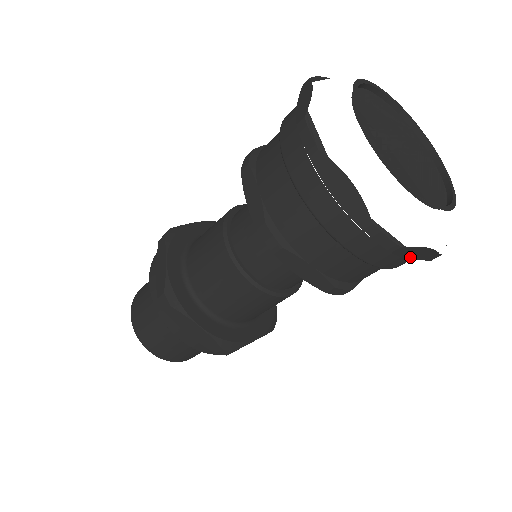
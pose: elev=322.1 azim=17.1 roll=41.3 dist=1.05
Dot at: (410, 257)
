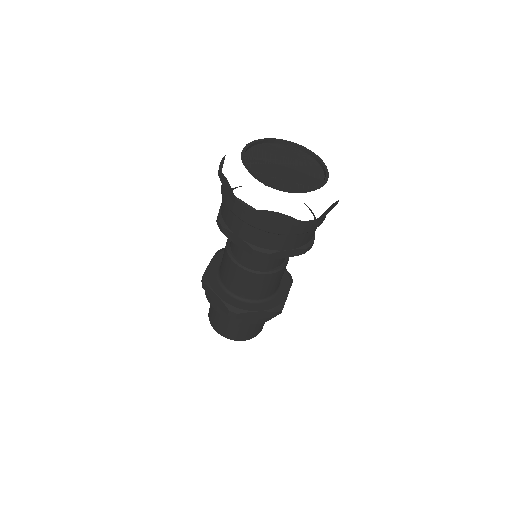
Dot at: (274, 221)
